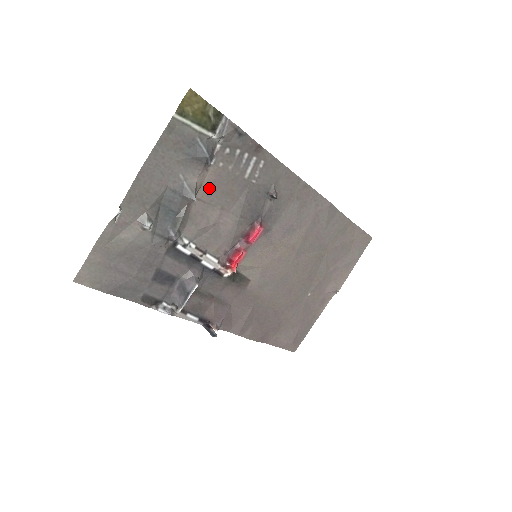
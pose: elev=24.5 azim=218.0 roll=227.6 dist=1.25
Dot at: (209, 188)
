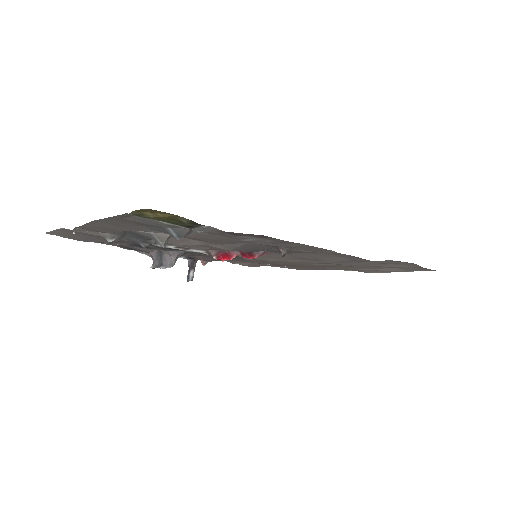
Dot at: (189, 237)
